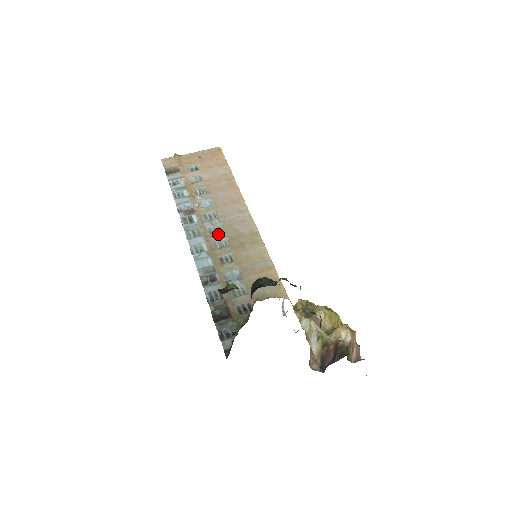
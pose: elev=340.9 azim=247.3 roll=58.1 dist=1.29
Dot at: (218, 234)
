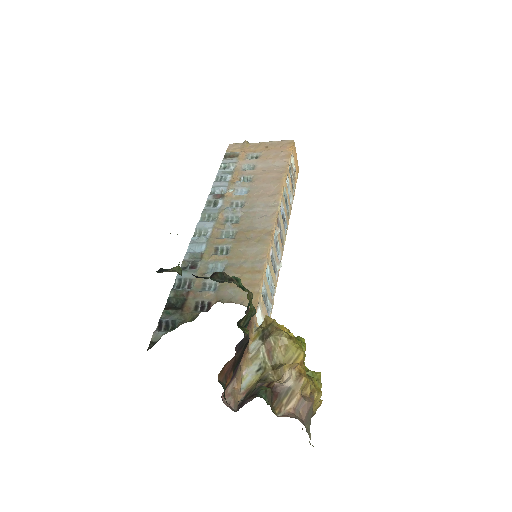
Dot at: (230, 223)
